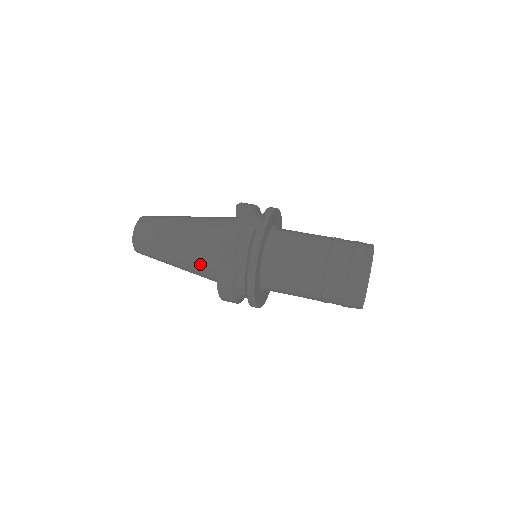
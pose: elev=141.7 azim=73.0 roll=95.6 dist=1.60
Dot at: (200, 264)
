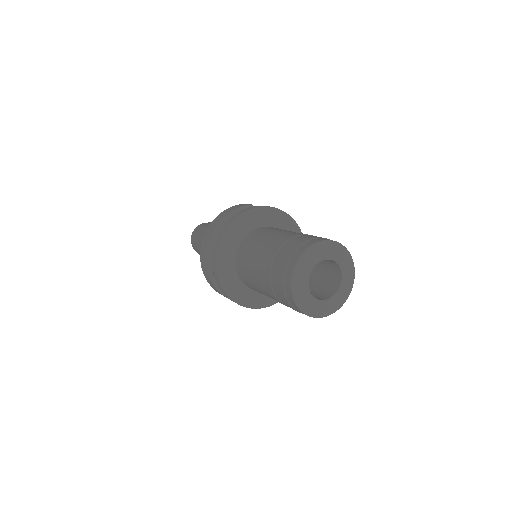
Dot at: occluded
